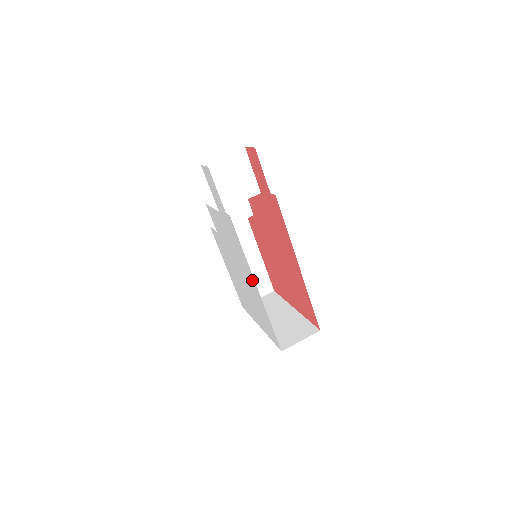
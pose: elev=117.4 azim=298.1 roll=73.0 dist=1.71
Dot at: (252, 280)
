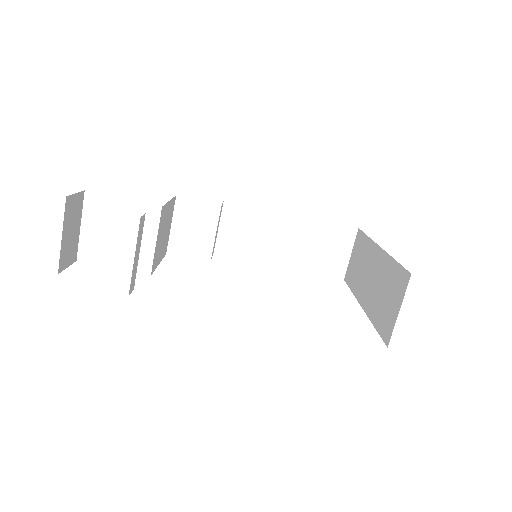
Dot at: occluded
